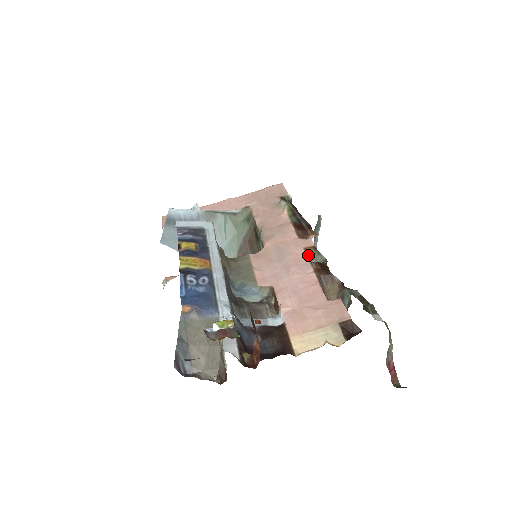
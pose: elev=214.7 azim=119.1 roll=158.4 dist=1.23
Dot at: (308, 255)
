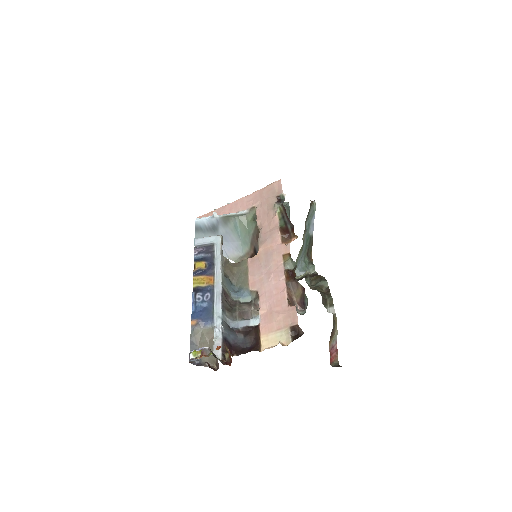
Dot at: (284, 262)
